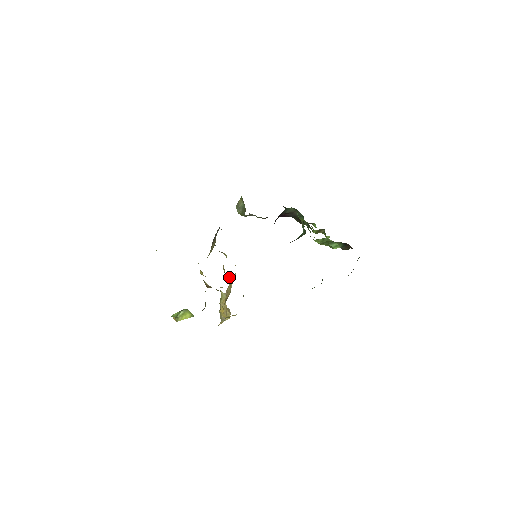
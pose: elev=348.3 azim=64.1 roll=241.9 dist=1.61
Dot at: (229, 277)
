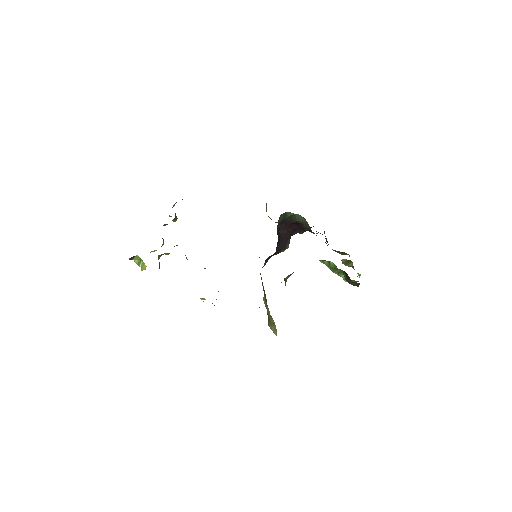
Dot at: occluded
